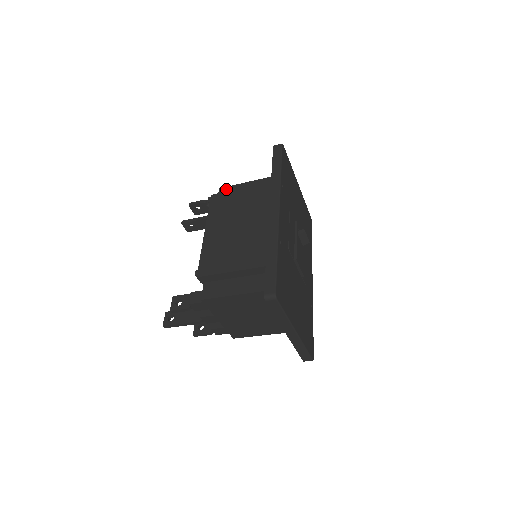
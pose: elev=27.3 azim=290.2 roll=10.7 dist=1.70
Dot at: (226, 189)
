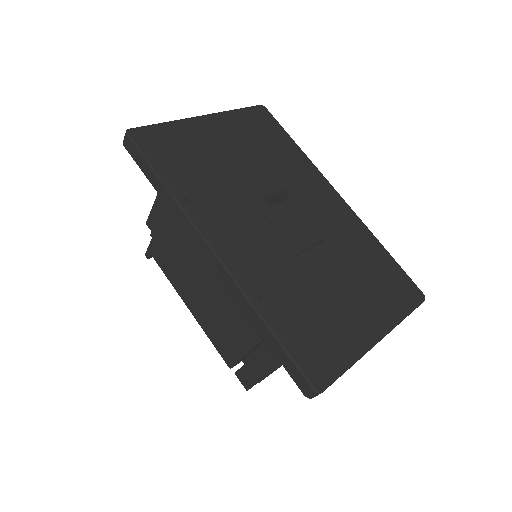
Dot at: (151, 221)
